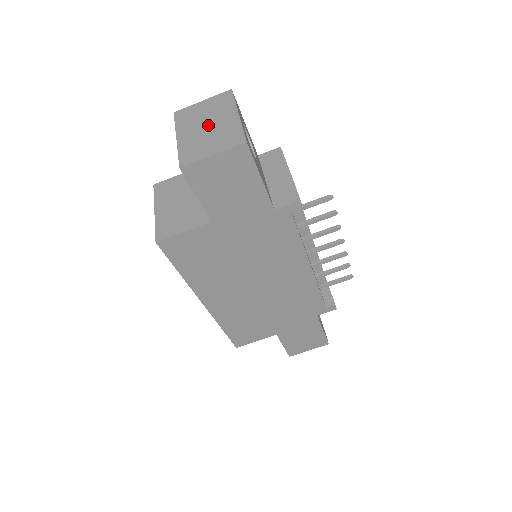
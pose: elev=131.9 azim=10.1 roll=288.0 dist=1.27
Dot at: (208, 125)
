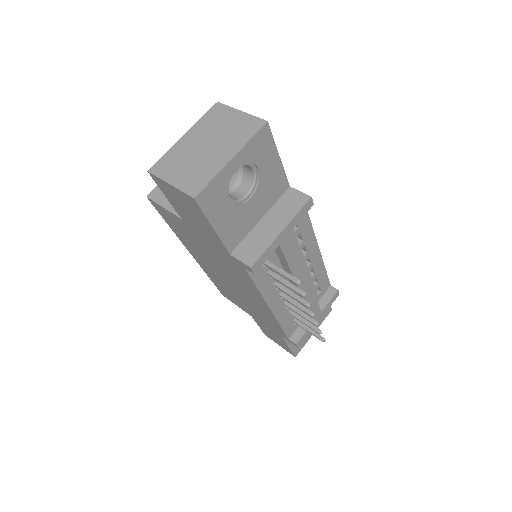
Dot at: (207, 146)
